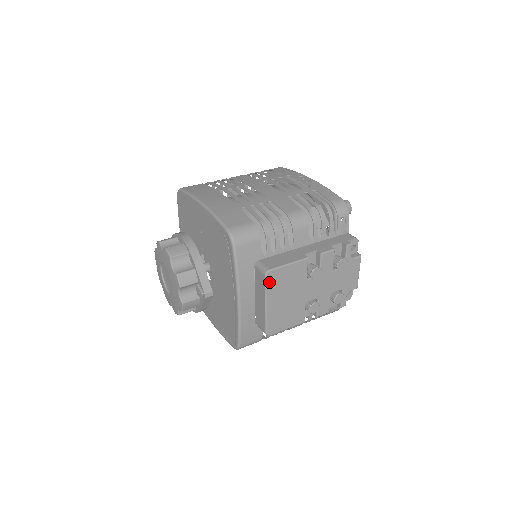
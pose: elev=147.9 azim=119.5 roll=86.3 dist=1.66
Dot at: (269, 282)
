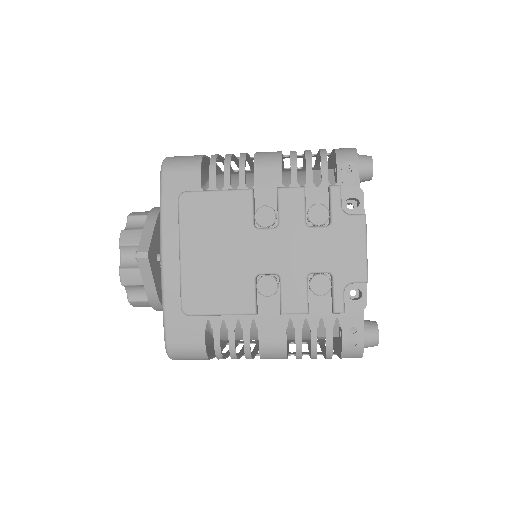
Dot at: (184, 212)
